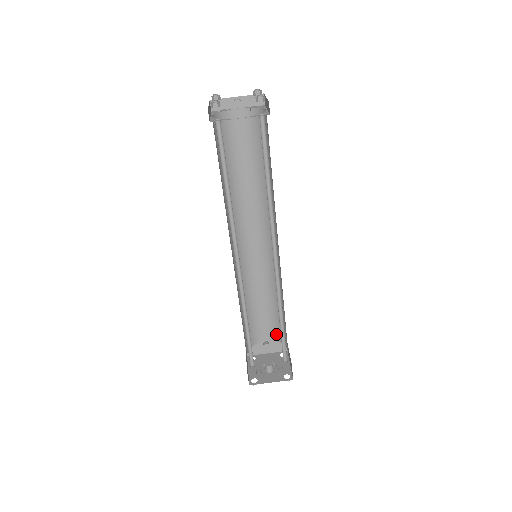
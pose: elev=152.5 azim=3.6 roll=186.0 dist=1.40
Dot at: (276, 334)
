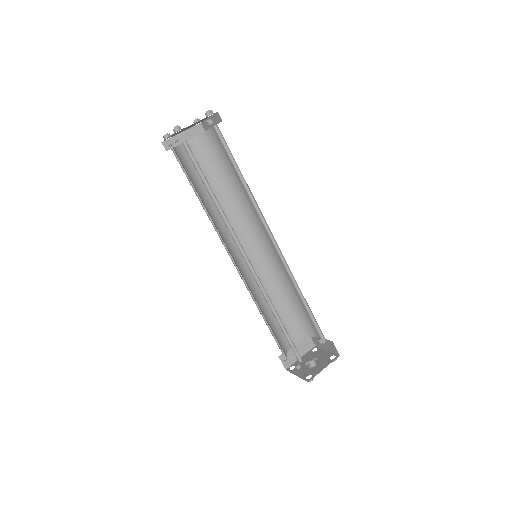
Dot at: (320, 334)
